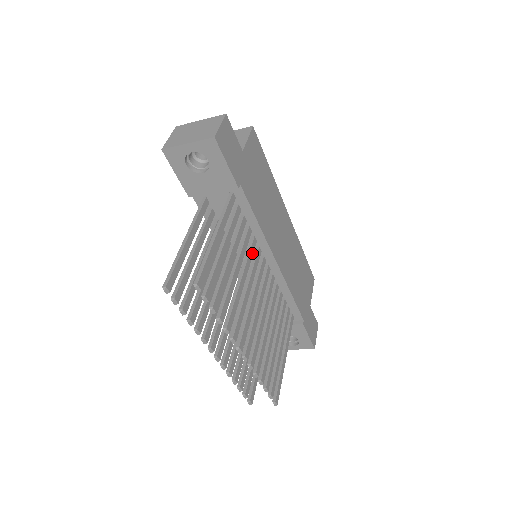
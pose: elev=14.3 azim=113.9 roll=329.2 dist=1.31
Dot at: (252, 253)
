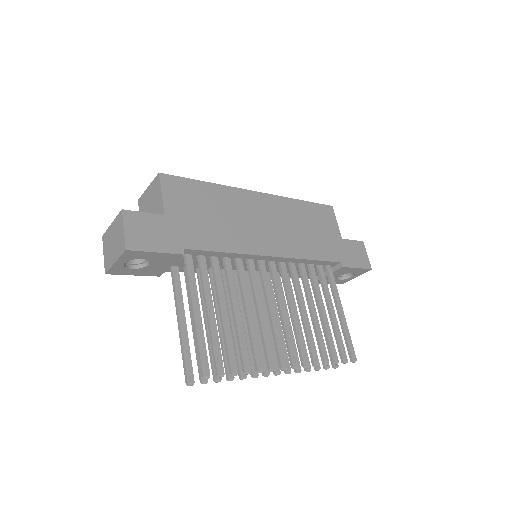
Dot at: (243, 276)
